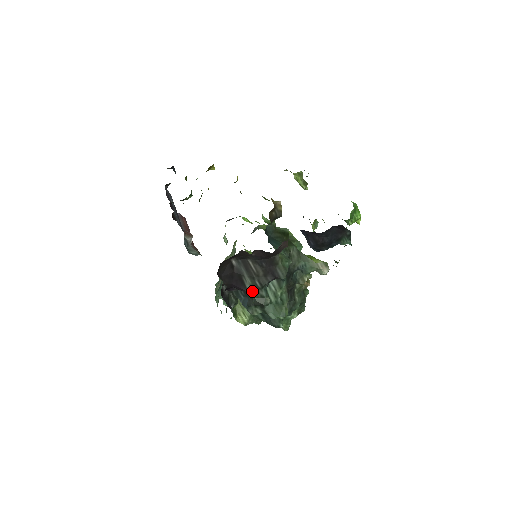
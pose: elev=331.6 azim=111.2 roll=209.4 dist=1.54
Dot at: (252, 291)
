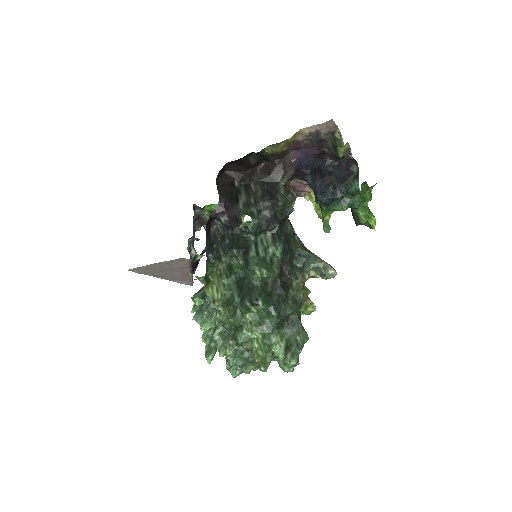
Dot at: (243, 207)
